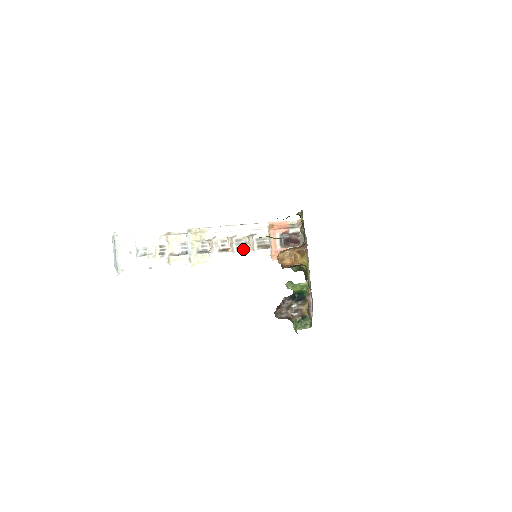
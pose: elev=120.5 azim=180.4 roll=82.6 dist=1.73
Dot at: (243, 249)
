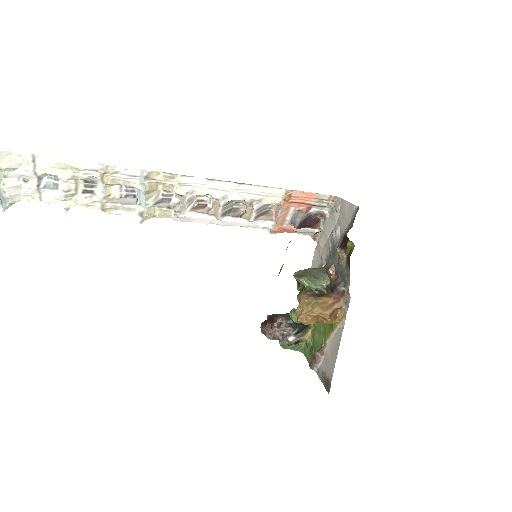
Dot at: (232, 213)
